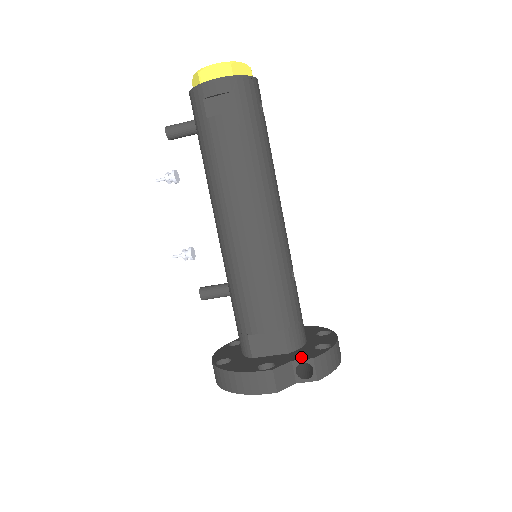
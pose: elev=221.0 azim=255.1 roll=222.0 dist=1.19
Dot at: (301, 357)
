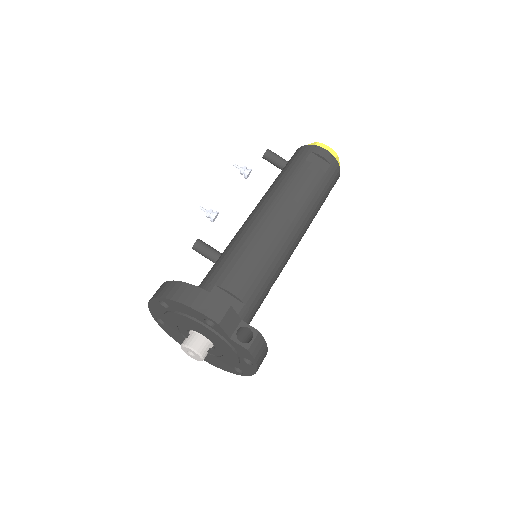
Dot at: (248, 326)
